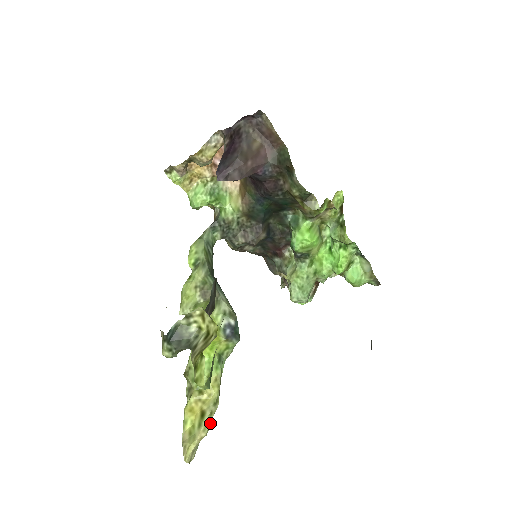
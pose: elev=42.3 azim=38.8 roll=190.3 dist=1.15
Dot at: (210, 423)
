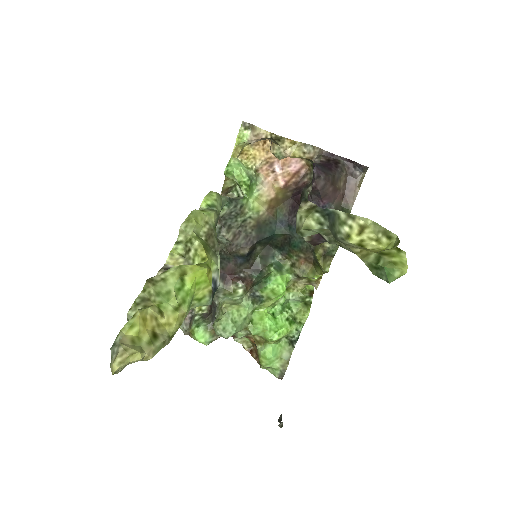
Dot at: (158, 351)
